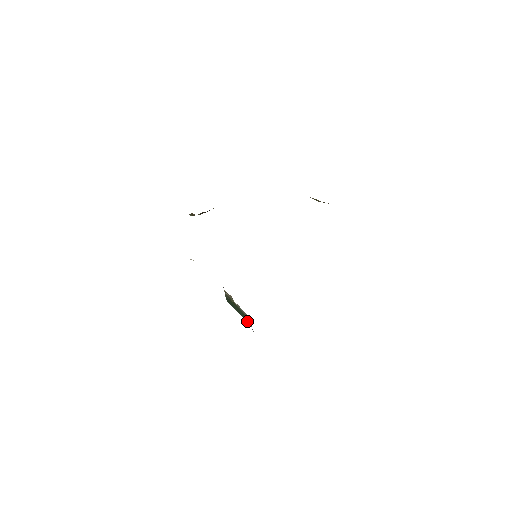
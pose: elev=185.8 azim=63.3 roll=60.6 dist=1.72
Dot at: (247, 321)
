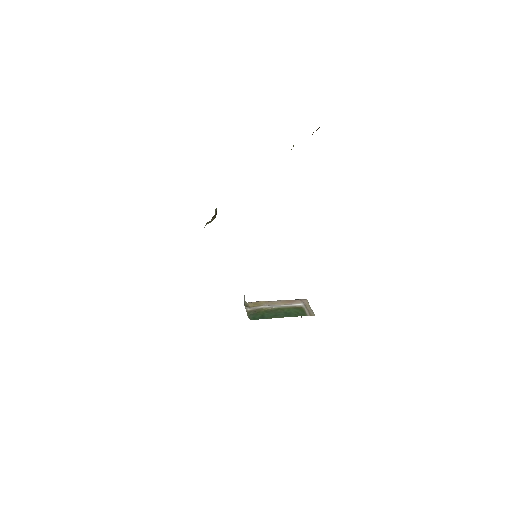
Dot at: (294, 316)
